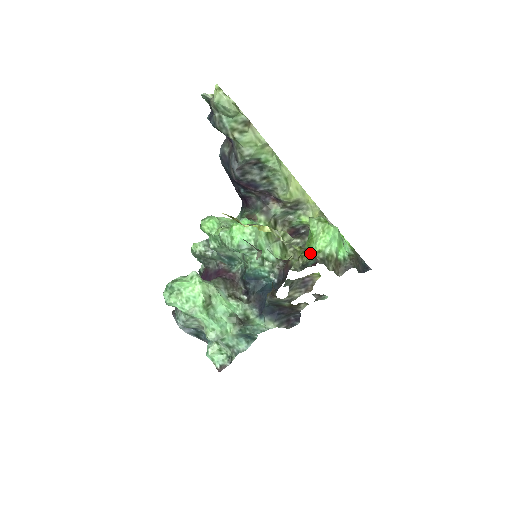
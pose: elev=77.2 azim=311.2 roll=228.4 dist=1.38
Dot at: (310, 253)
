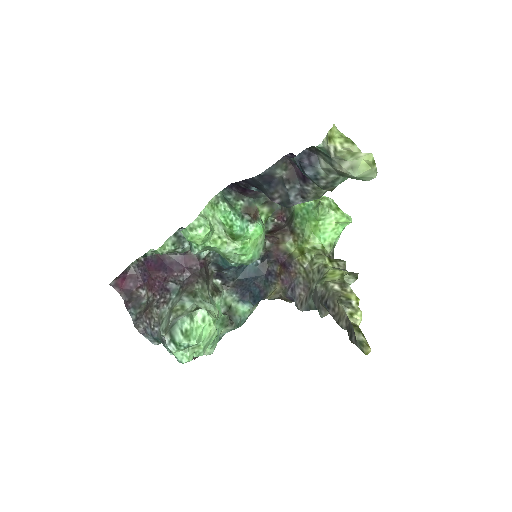
Dot at: (321, 248)
